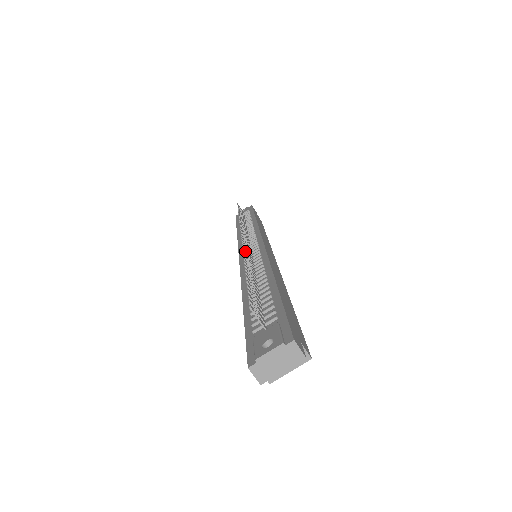
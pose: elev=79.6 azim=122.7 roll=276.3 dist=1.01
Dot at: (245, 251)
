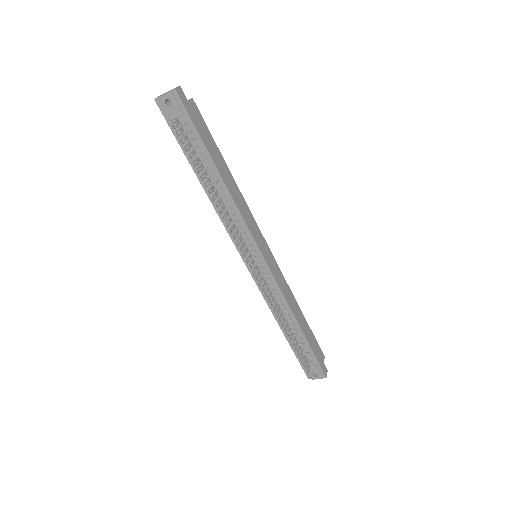
Dot at: occluded
